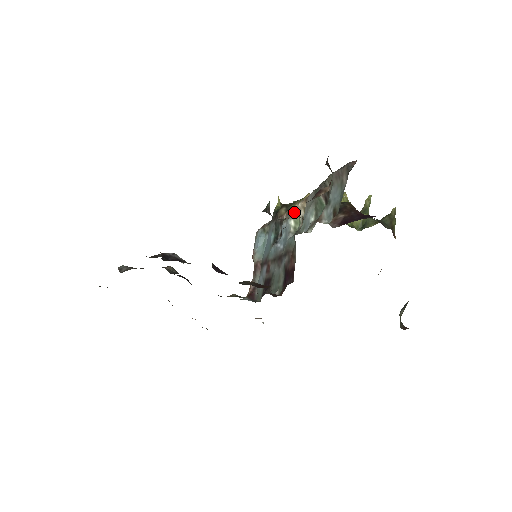
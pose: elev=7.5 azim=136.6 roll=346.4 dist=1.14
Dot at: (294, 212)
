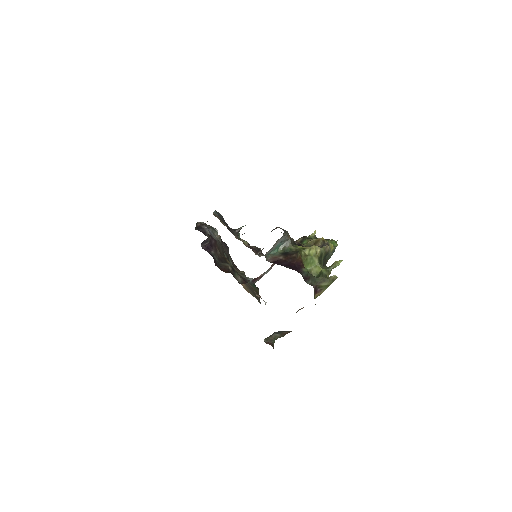
Dot at: occluded
